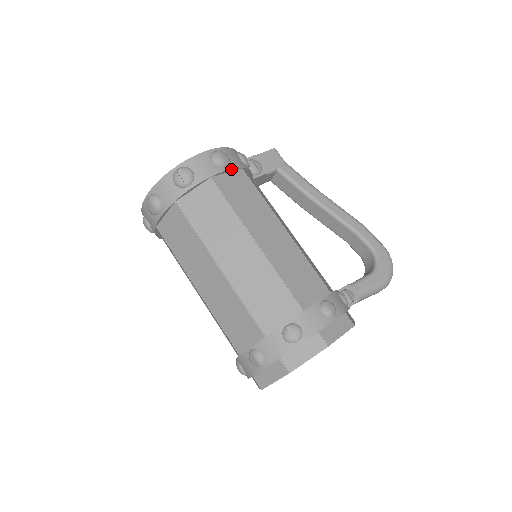
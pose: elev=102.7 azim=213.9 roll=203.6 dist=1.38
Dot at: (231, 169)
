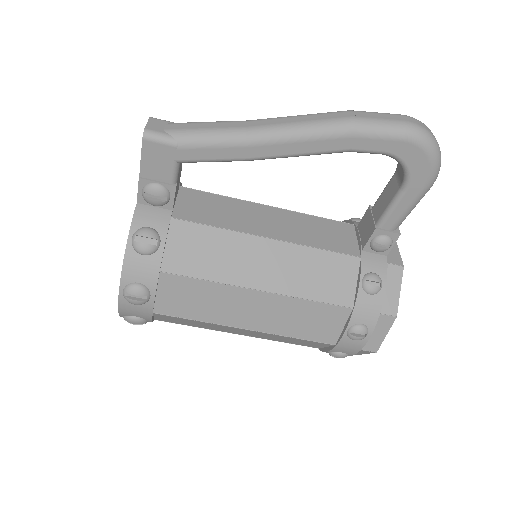
Dot at: (155, 292)
